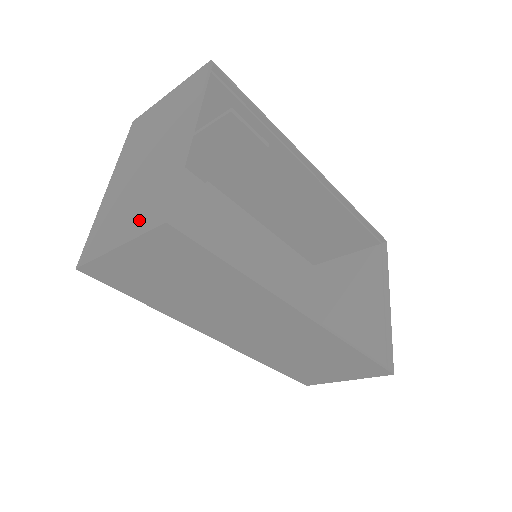
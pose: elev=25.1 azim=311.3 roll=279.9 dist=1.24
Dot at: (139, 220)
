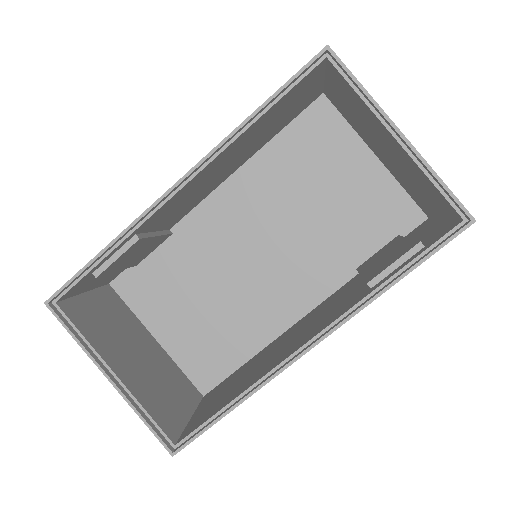
Dot at: occluded
